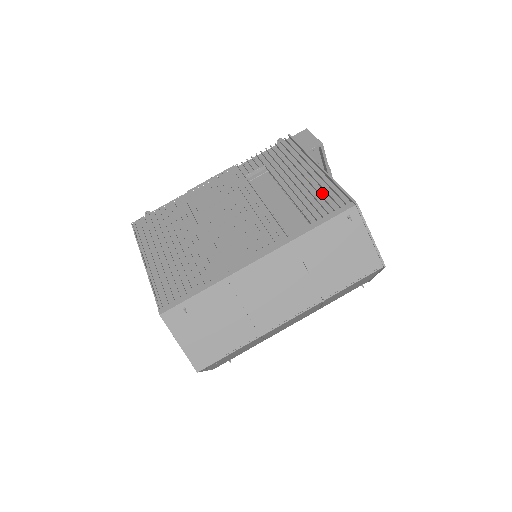
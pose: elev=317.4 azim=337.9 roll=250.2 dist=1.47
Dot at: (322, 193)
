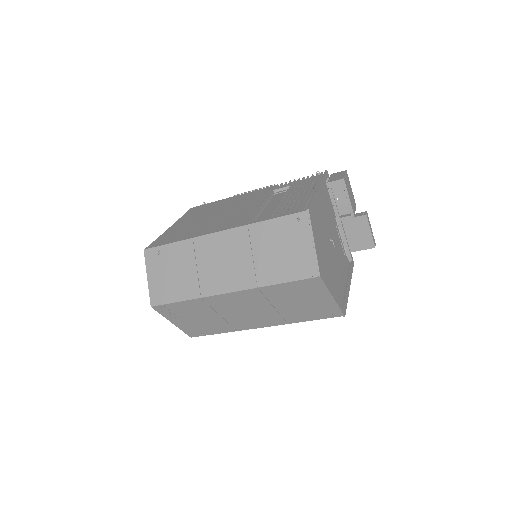
Dot at: occluded
